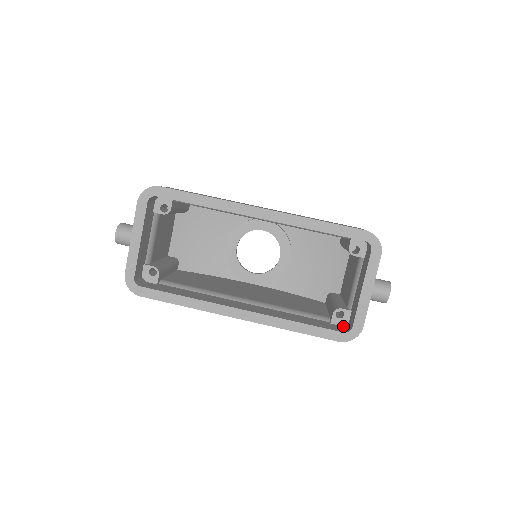
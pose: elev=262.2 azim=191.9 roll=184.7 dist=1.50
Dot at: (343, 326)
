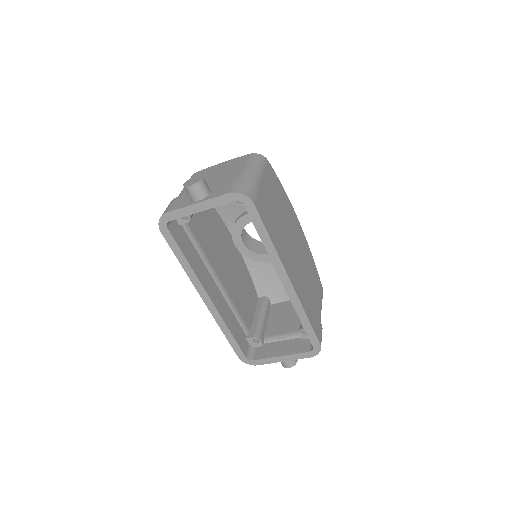
Dot at: (250, 346)
